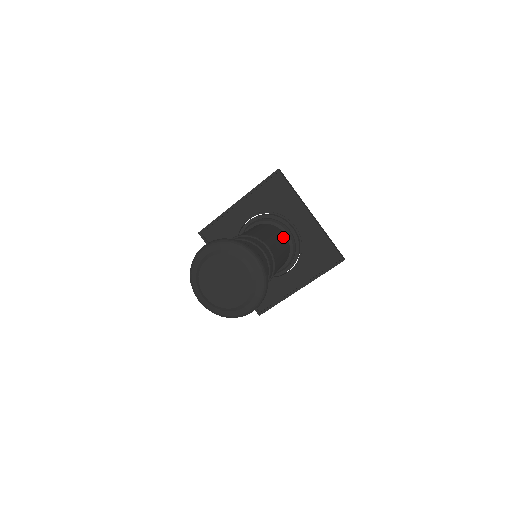
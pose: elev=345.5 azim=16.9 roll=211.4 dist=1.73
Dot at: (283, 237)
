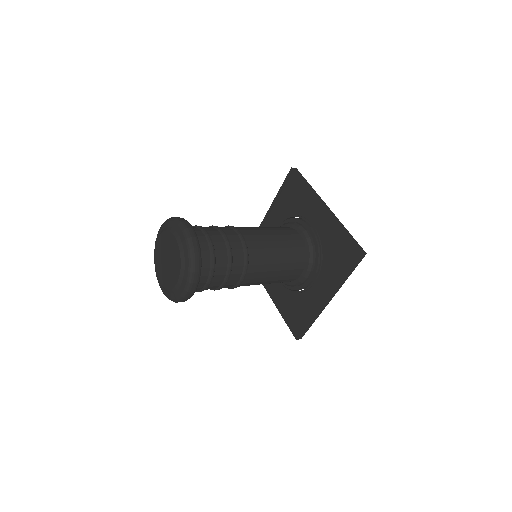
Dot at: (292, 236)
